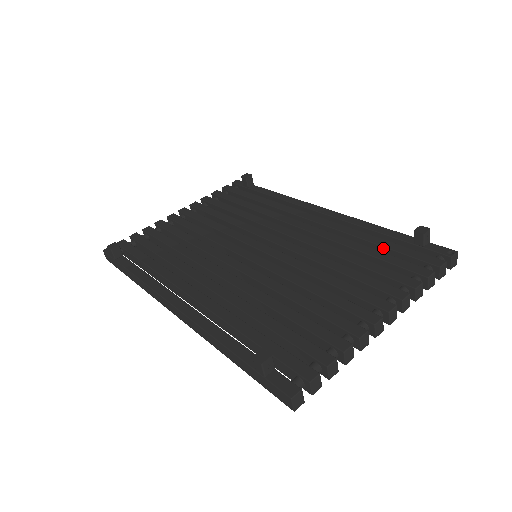
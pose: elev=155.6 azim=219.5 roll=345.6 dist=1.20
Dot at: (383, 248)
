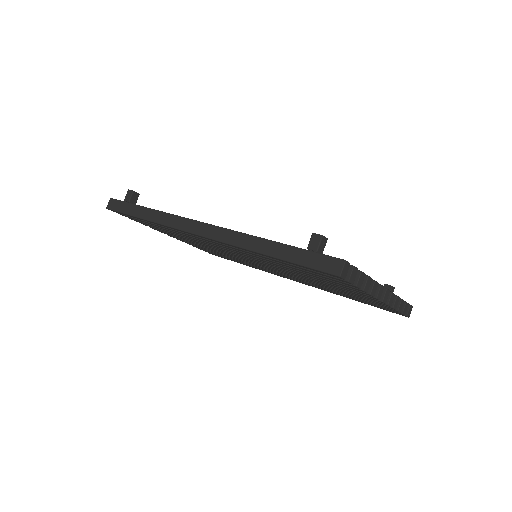
Dot at: occluded
